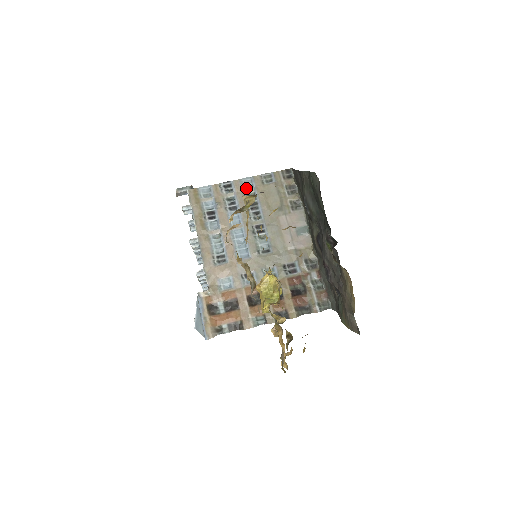
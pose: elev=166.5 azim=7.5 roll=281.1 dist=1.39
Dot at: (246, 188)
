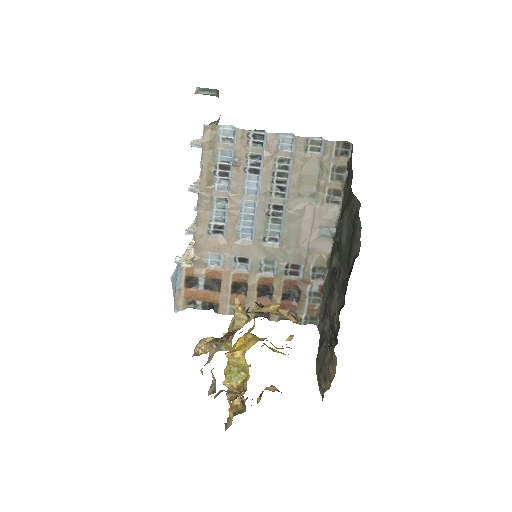
Dot at: (281, 149)
